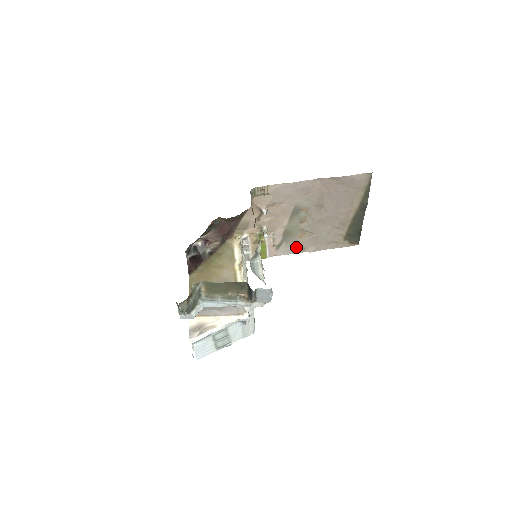
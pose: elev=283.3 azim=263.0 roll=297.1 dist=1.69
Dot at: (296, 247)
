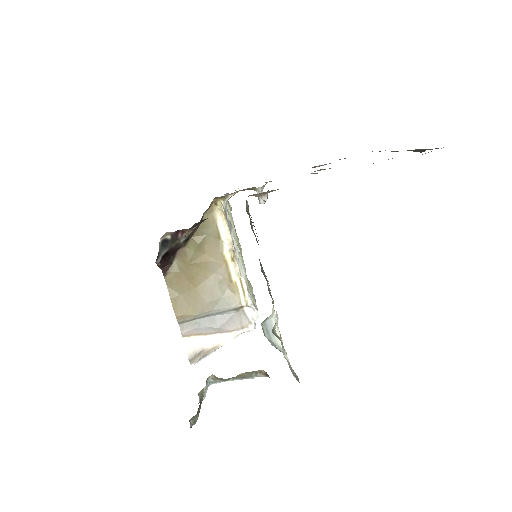
Dot at: occluded
